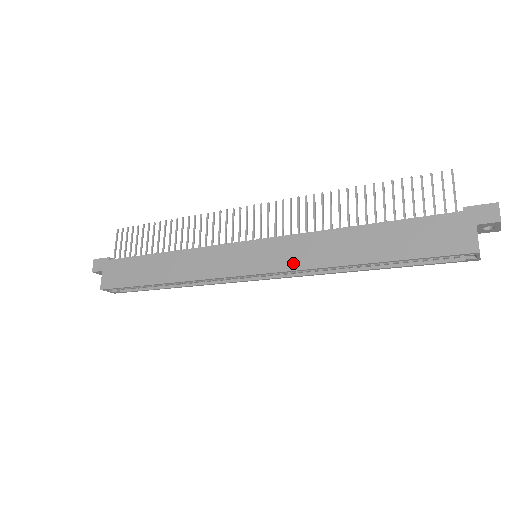
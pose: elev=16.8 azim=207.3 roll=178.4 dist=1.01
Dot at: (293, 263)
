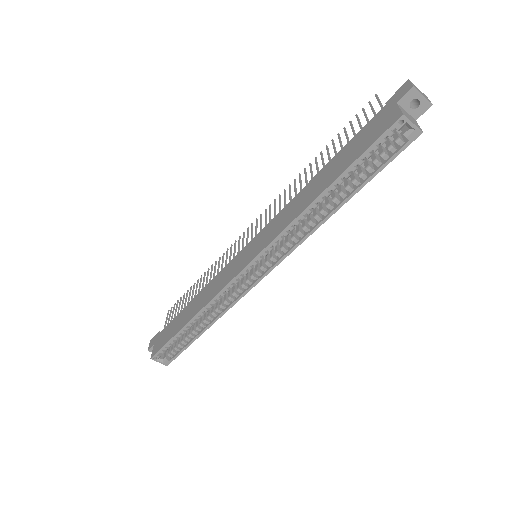
Dot at: (275, 233)
